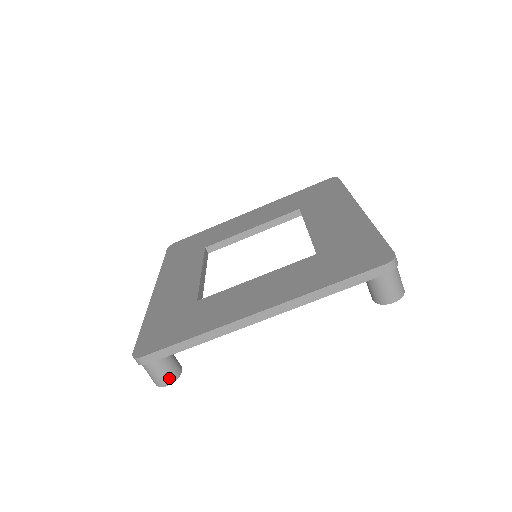
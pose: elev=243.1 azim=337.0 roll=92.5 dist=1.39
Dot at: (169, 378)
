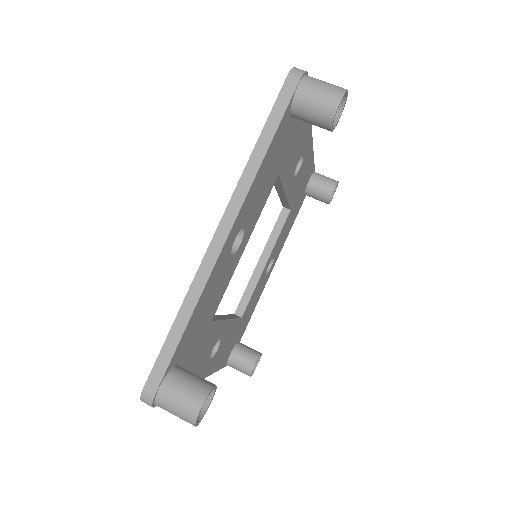
Dot at: (196, 397)
